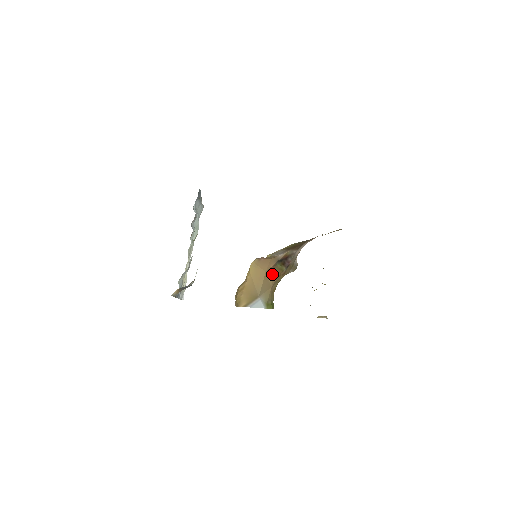
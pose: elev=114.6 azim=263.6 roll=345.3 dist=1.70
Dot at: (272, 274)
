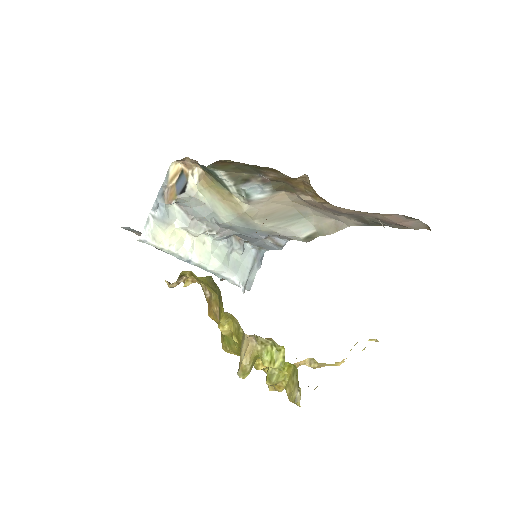
Dot at: occluded
